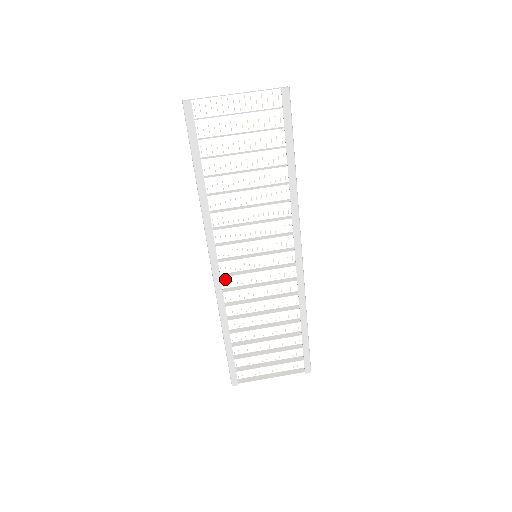
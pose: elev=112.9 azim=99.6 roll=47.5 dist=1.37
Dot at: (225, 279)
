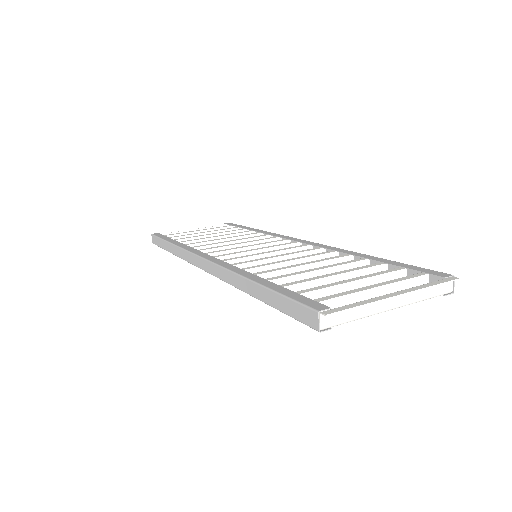
Dot at: (225, 260)
